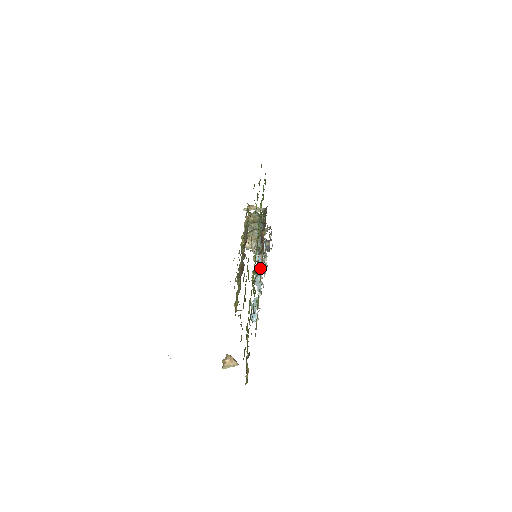
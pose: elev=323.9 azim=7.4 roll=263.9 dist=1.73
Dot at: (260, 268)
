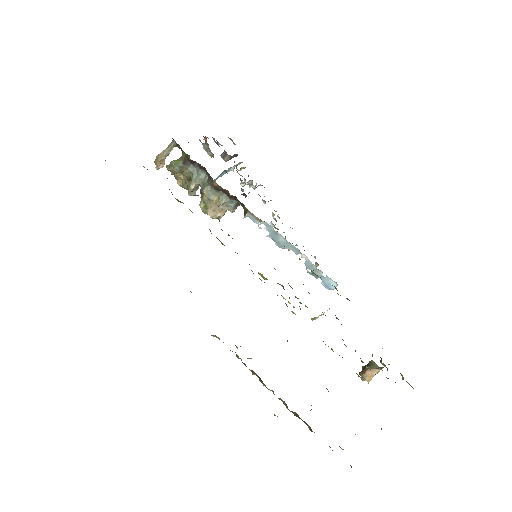
Dot at: (267, 227)
